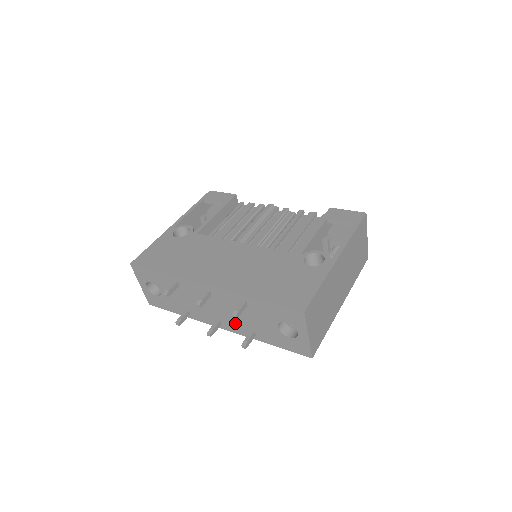
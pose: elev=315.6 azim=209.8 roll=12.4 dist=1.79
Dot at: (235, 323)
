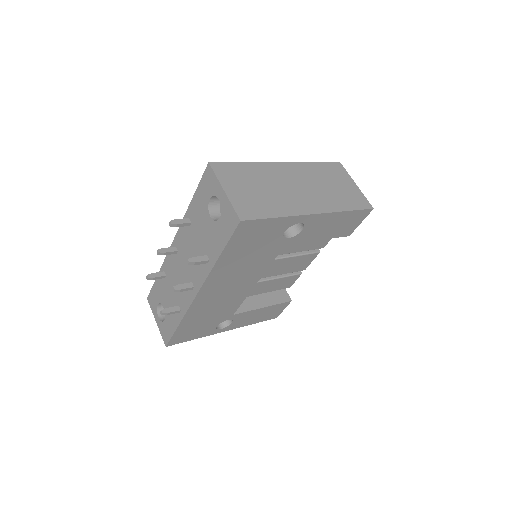
Dot at: (197, 267)
